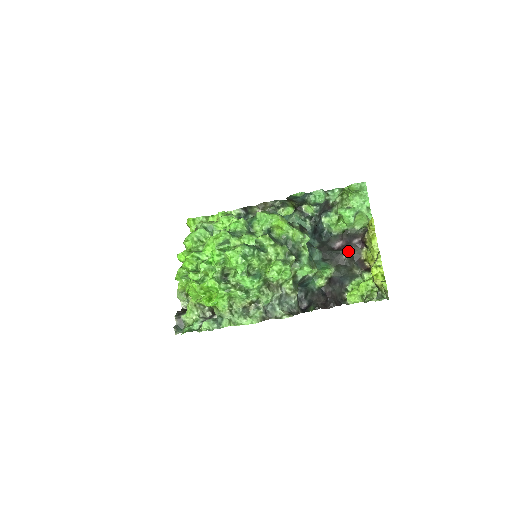
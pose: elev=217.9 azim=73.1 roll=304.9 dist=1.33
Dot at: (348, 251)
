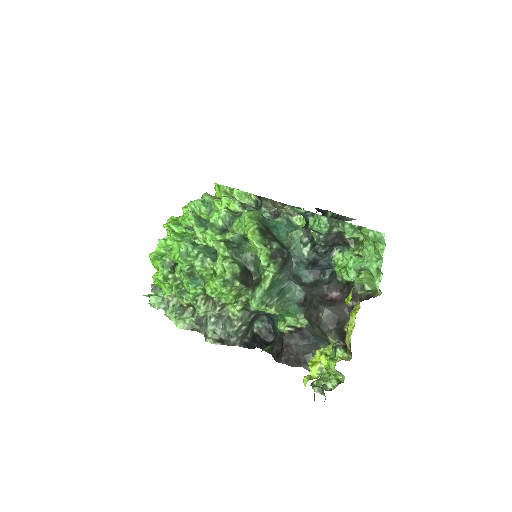
Dot at: (331, 310)
